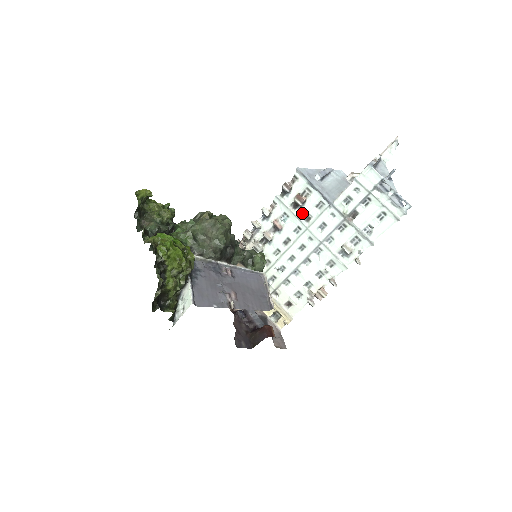
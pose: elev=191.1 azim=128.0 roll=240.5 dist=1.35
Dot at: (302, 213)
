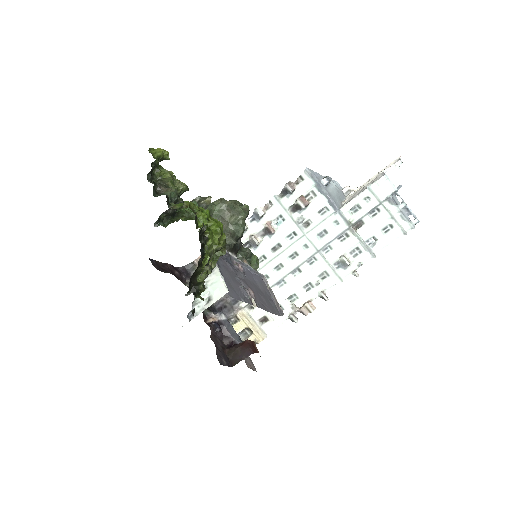
Dot at: (302, 217)
